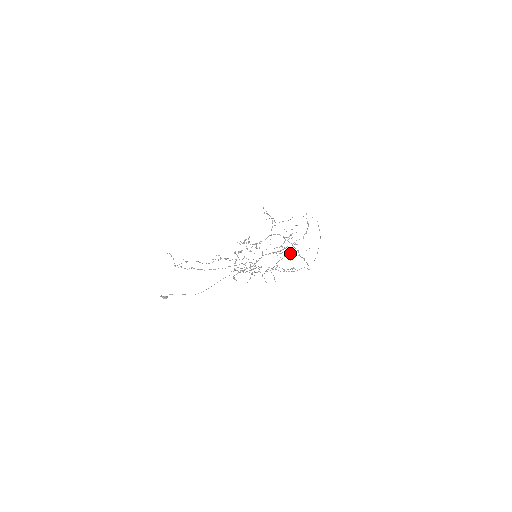
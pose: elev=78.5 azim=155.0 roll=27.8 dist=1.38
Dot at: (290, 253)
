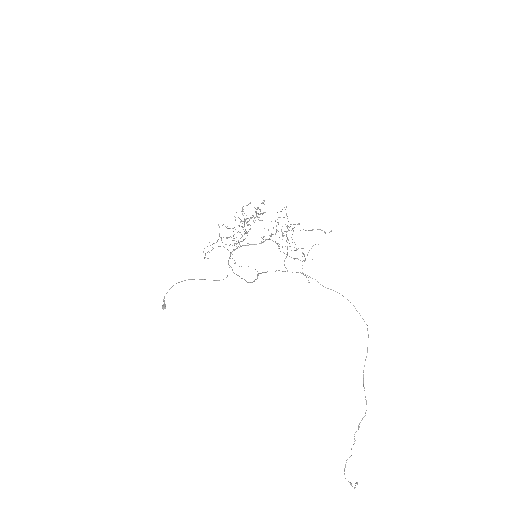
Dot at: occluded
